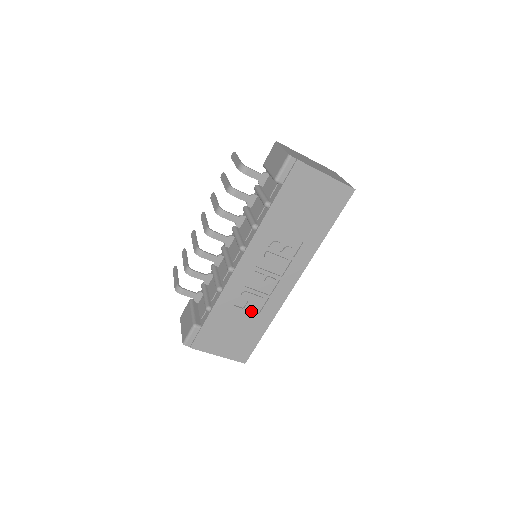
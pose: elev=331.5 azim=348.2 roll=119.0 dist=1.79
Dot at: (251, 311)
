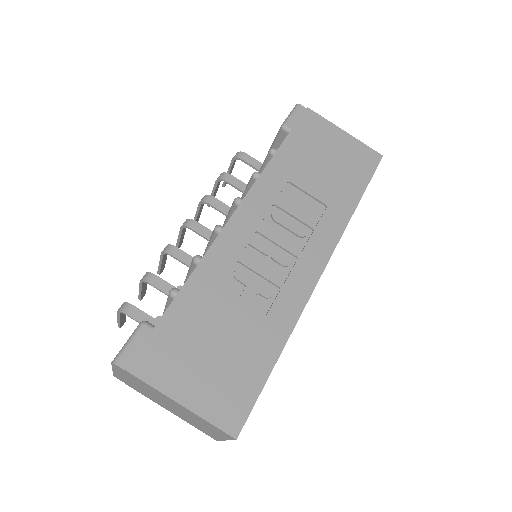
Dot at: (250, 309)
